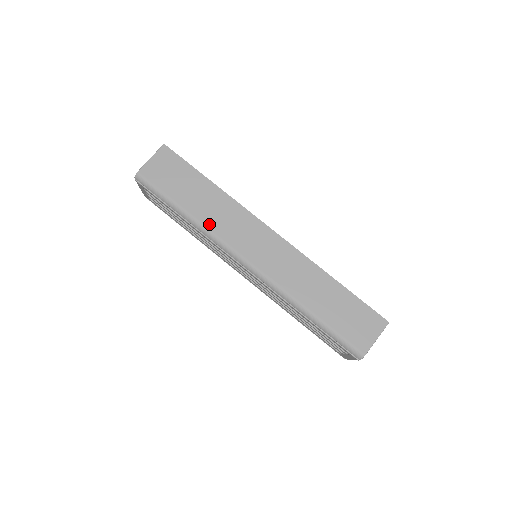
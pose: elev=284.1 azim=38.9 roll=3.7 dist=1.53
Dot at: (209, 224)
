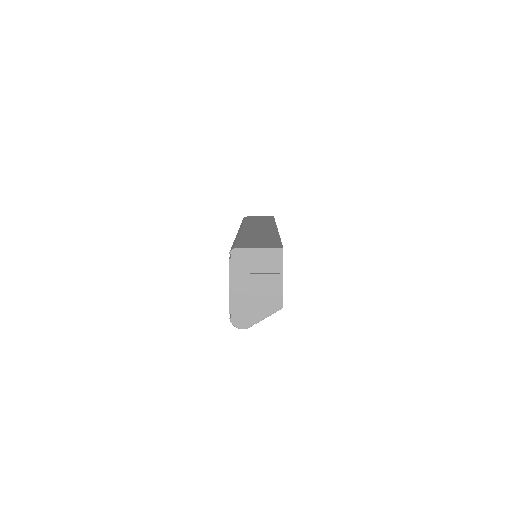
Dot at: occluded
